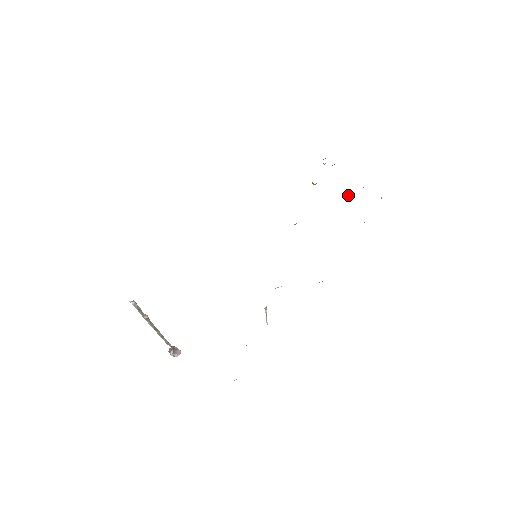
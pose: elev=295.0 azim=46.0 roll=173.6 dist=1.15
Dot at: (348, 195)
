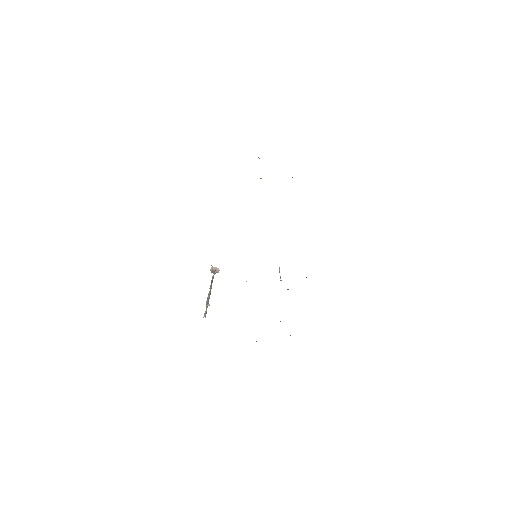
Dot at: occluded
